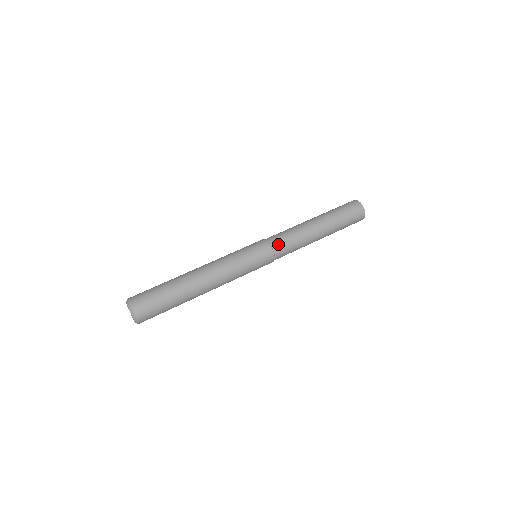
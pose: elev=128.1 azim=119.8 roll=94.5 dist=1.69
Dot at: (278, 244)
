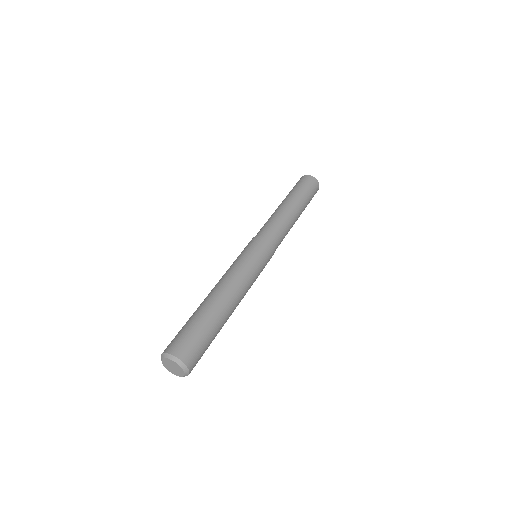
Dot at: (266, 232)
